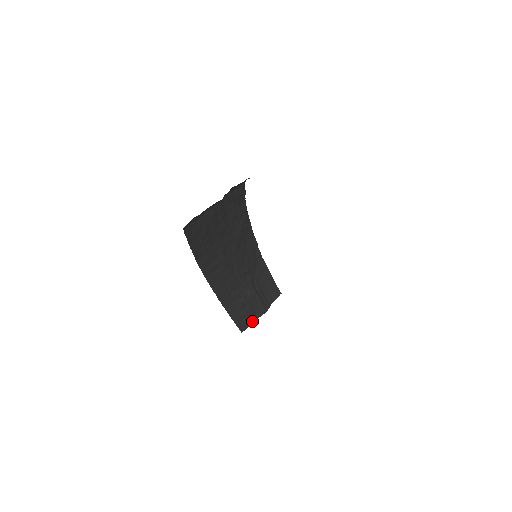
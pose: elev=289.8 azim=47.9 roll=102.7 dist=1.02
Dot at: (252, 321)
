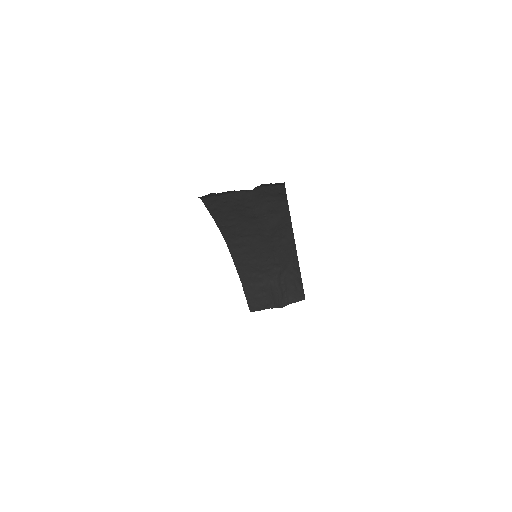
Dot at: (265, 308)
